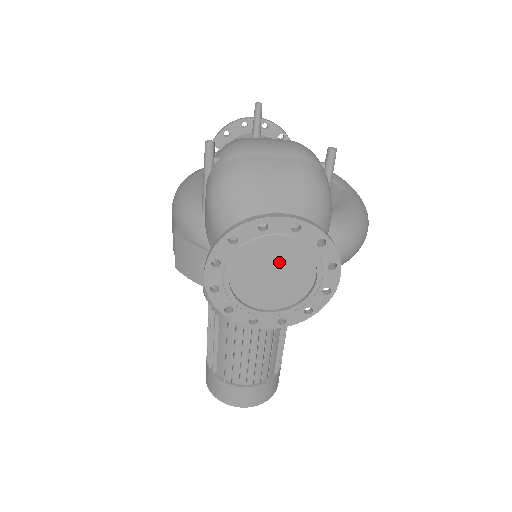
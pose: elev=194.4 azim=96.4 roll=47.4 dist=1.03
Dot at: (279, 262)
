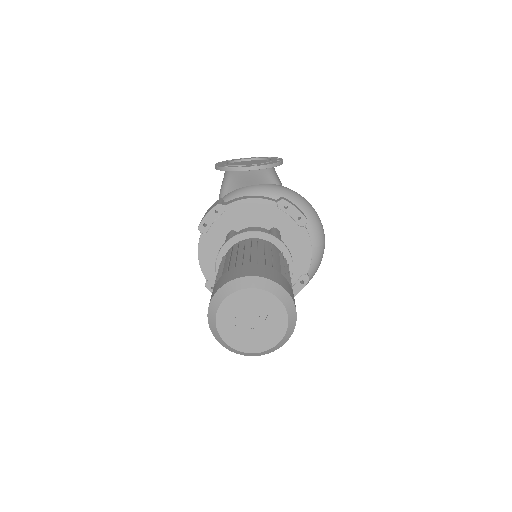
Dot at: (251, 162)
